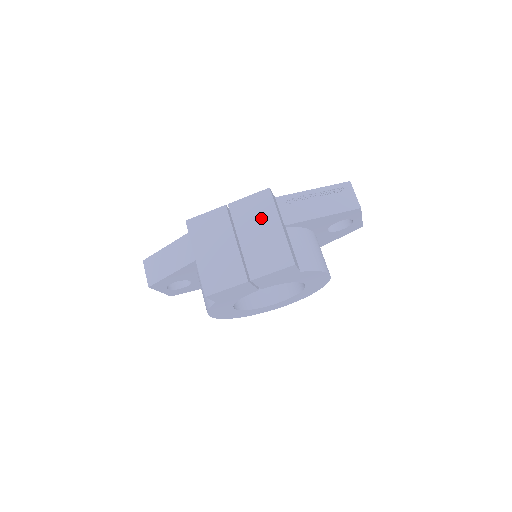
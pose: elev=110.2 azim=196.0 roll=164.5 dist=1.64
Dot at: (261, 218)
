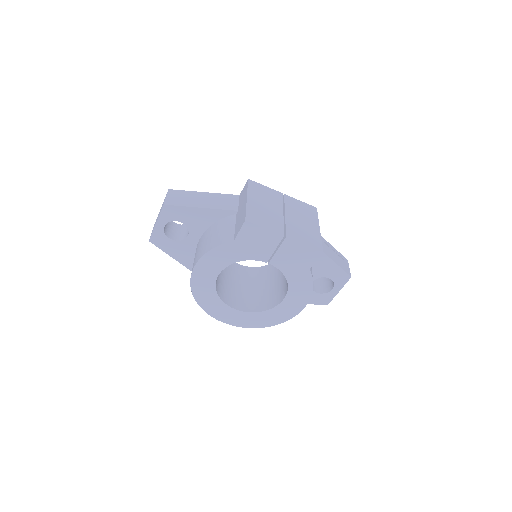
Dot at: (306, 215)
